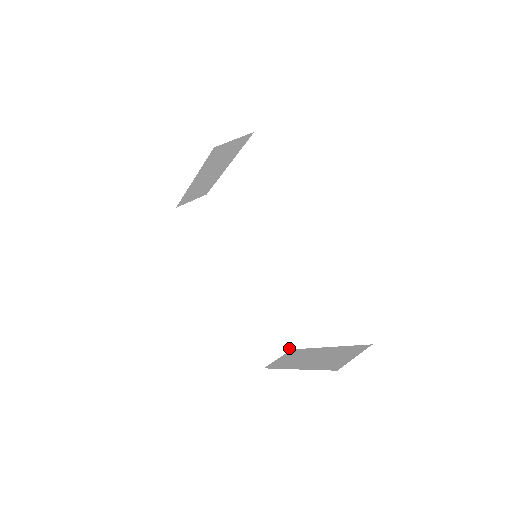
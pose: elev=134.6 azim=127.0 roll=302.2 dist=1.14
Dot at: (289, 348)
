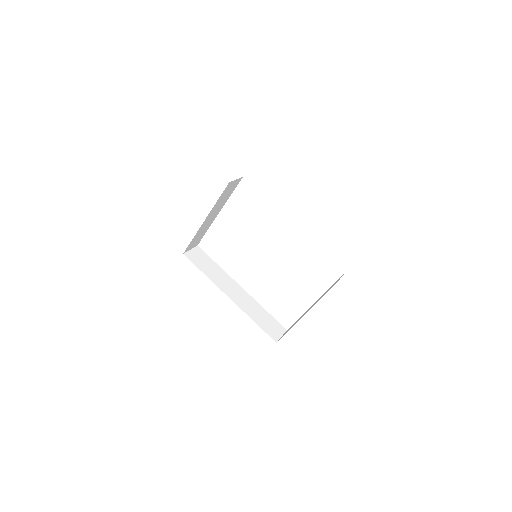
Dot at: (285, 330)
